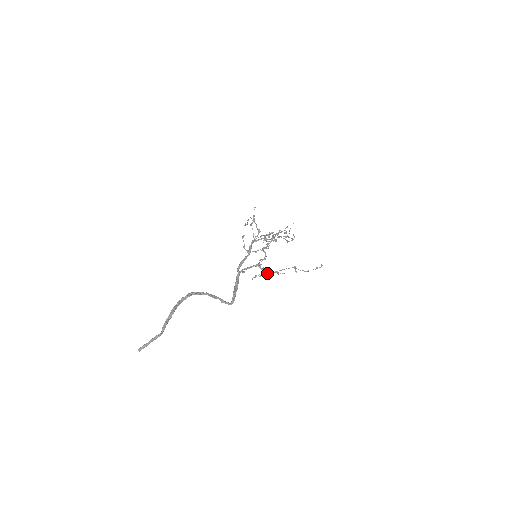
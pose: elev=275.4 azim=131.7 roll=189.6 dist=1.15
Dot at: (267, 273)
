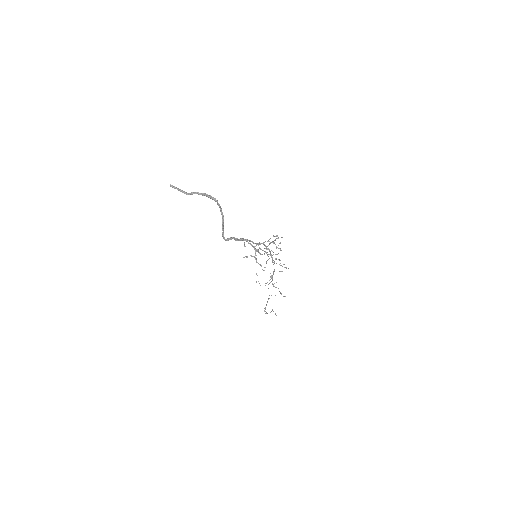
Dot at: (256, 259)
